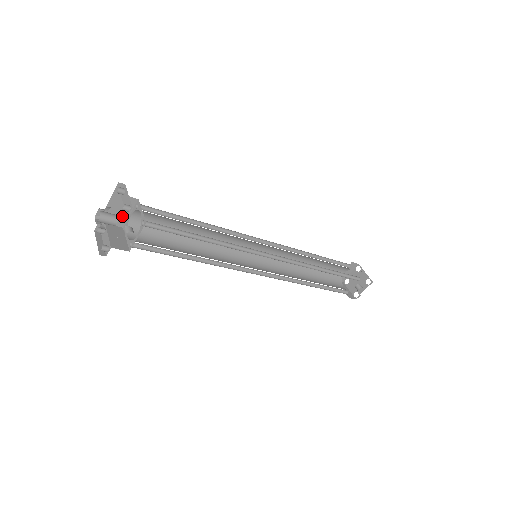
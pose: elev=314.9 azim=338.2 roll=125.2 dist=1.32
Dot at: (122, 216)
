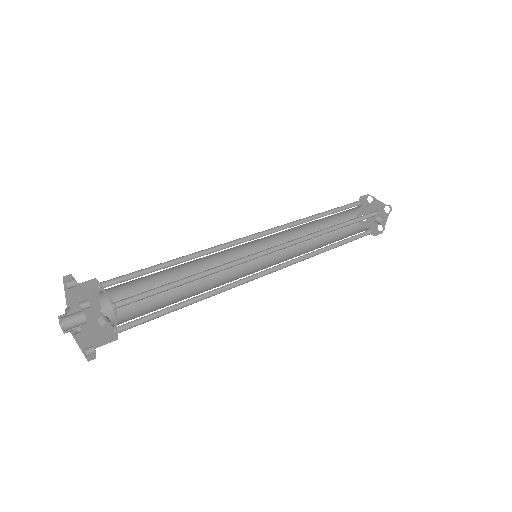
Dot at: occluded
